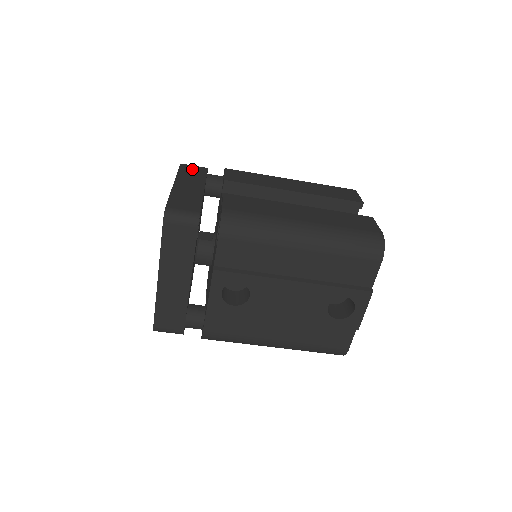
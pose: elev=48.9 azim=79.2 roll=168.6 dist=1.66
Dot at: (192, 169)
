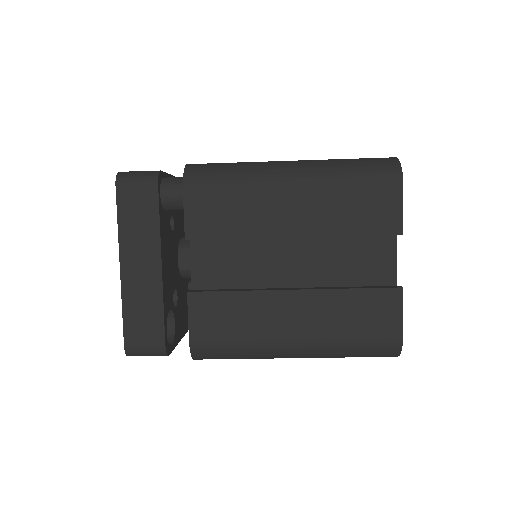
Dot at: (135, 201)
